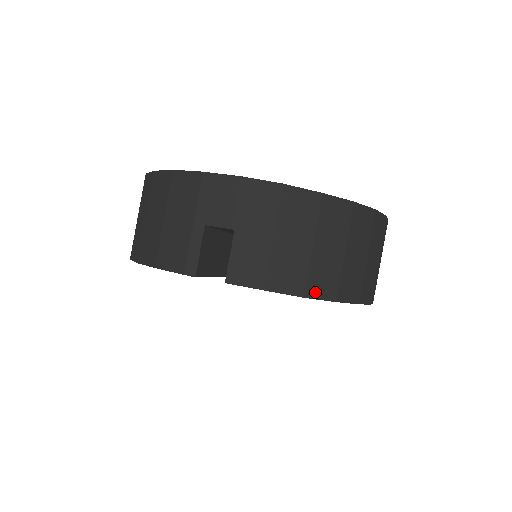
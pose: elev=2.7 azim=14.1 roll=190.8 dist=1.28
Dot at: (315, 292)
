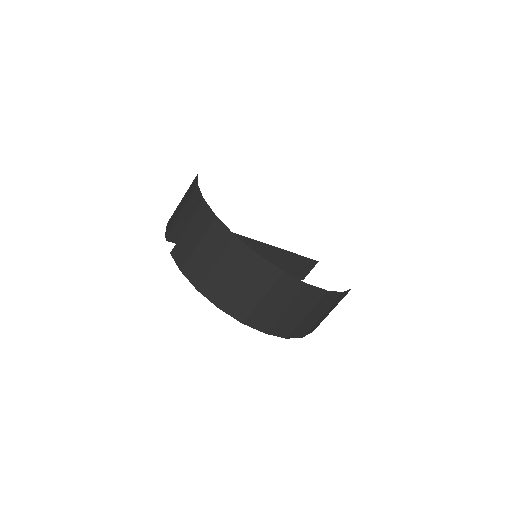
Dot at: (207, 292)
